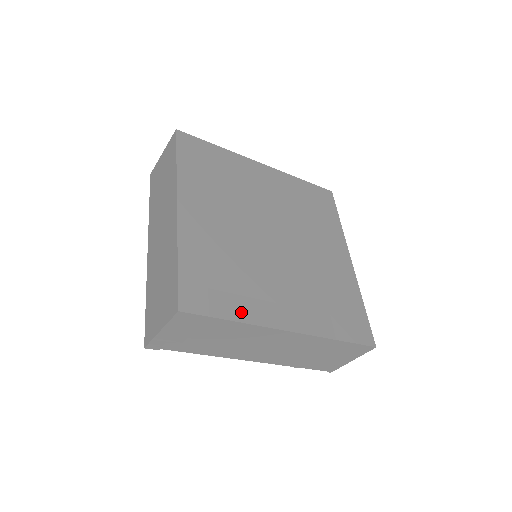
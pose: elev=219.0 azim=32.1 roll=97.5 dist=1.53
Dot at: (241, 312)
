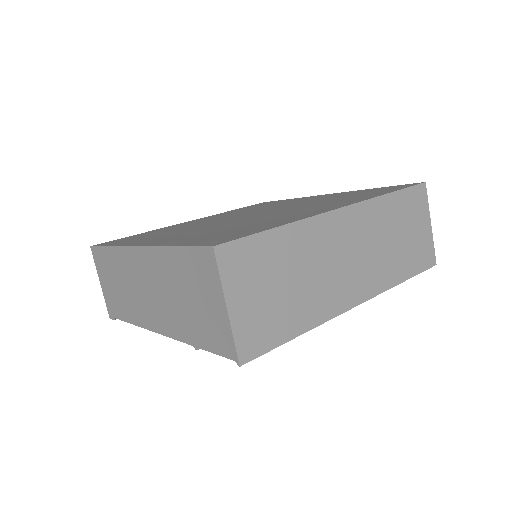
Dot at: (123, 243)
